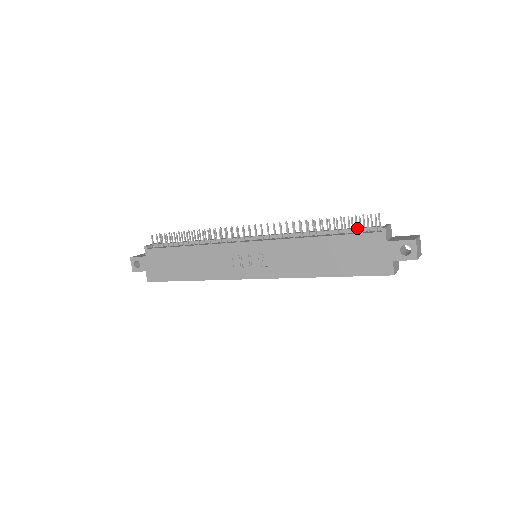
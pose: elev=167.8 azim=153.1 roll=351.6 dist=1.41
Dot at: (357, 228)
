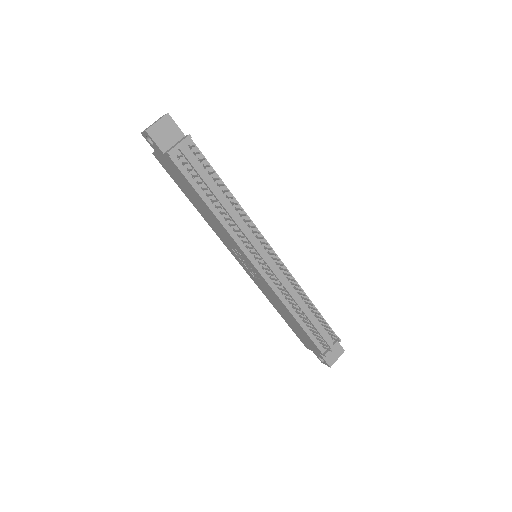
Dot at: (320, 334)
